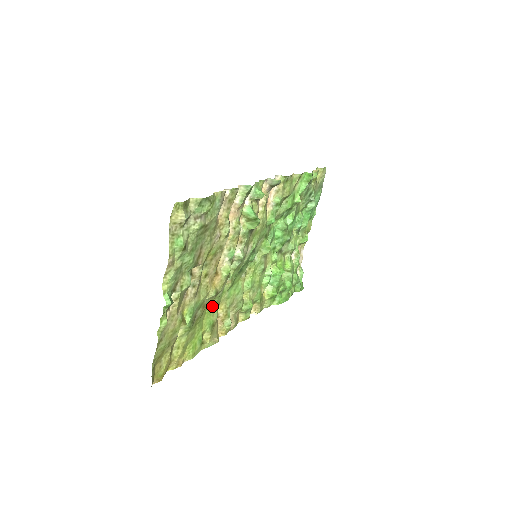
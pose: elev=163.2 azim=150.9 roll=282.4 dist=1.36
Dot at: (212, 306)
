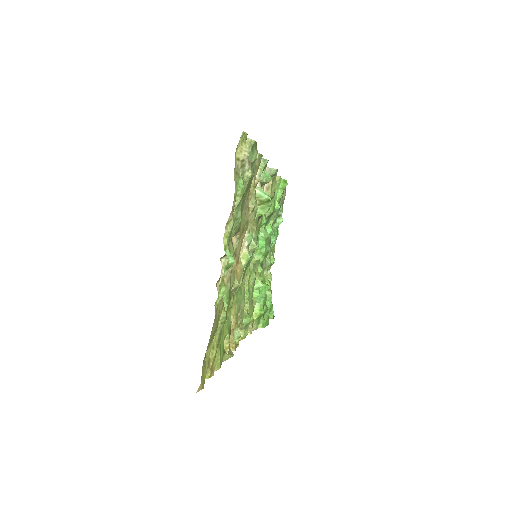
Dot at: (230, 305)
